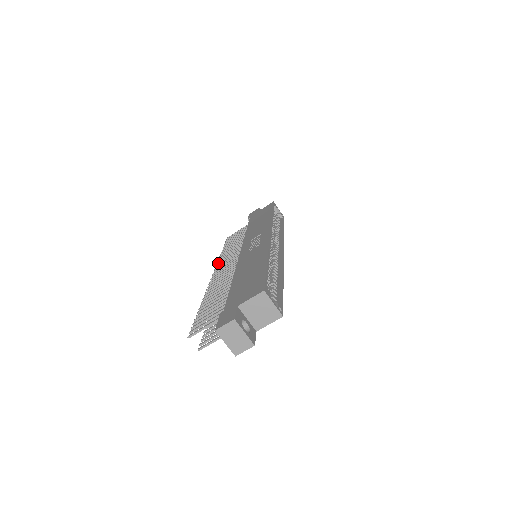
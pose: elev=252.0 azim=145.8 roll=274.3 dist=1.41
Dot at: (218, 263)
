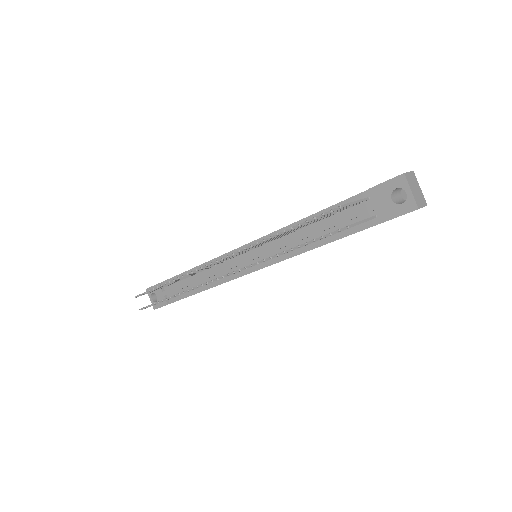
Dot at: (194, 270)
